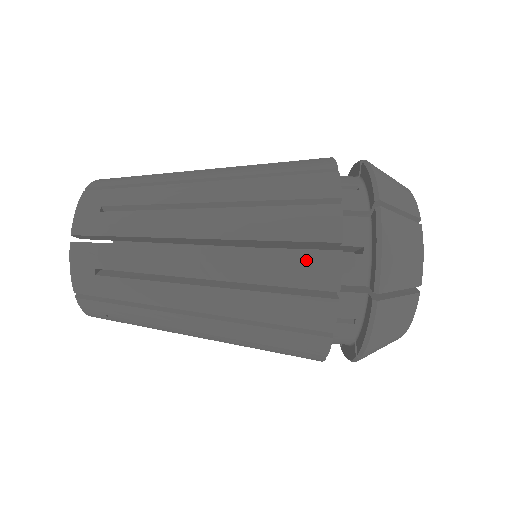
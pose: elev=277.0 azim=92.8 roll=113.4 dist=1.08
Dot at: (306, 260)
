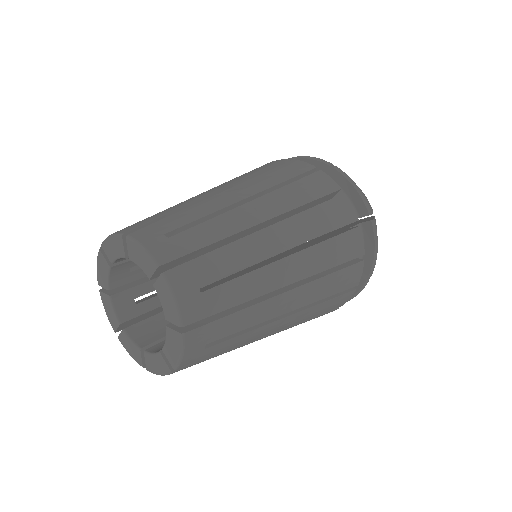
Dot at: (284, 168)
